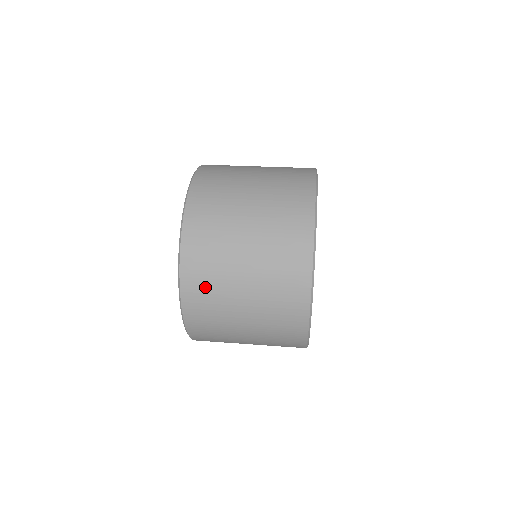
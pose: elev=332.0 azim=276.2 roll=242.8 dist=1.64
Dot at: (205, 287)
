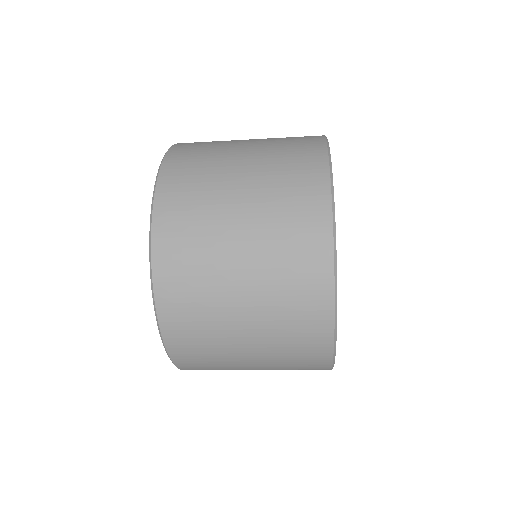
Dot at: (186, 239)
